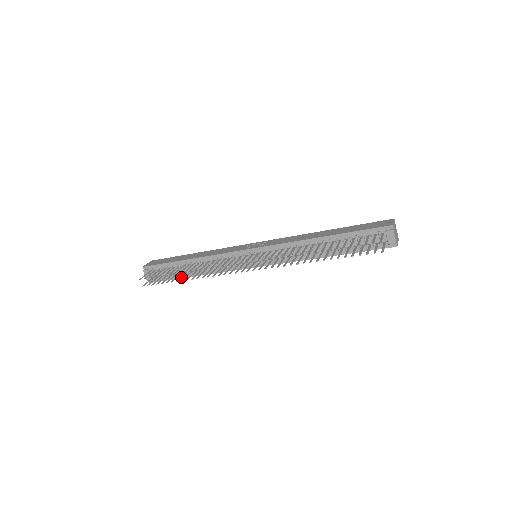
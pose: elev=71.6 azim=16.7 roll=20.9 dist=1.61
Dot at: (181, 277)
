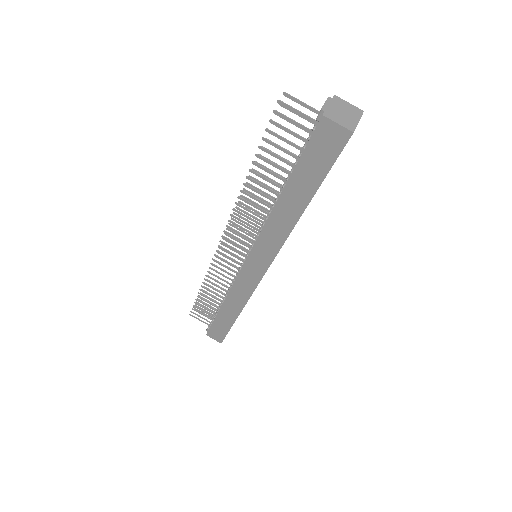
Dot at: (209, 298)
